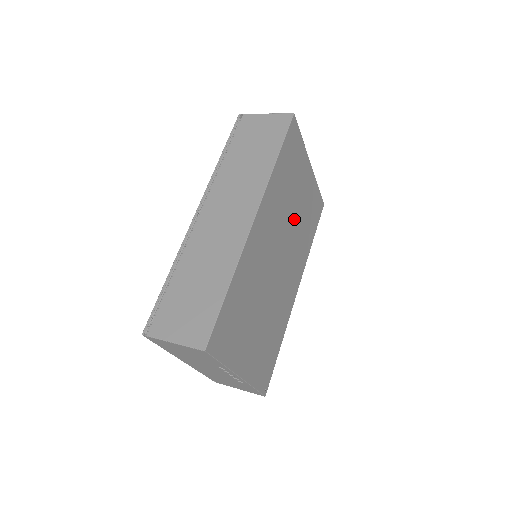
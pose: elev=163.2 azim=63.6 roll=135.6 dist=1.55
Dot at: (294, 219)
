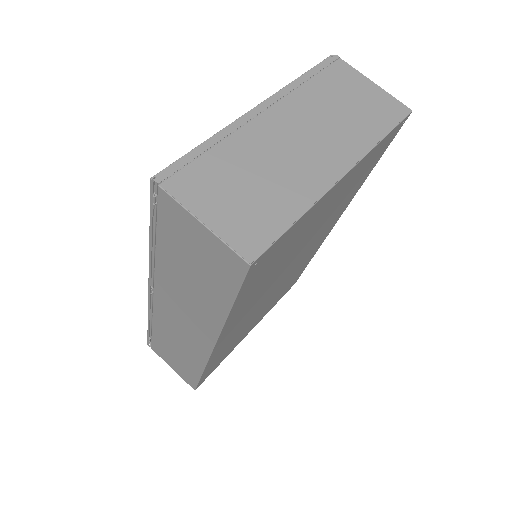
Dot at: (306, 240)
